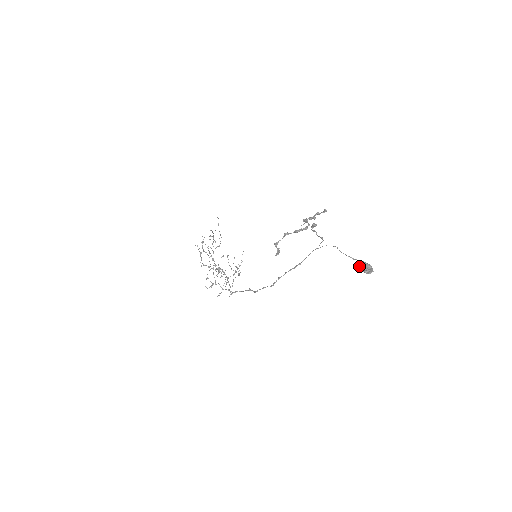
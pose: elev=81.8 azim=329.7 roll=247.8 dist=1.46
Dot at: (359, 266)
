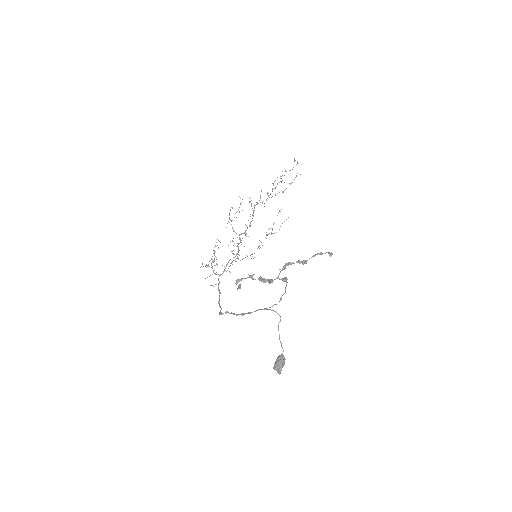
Dot at: (277, 358)
